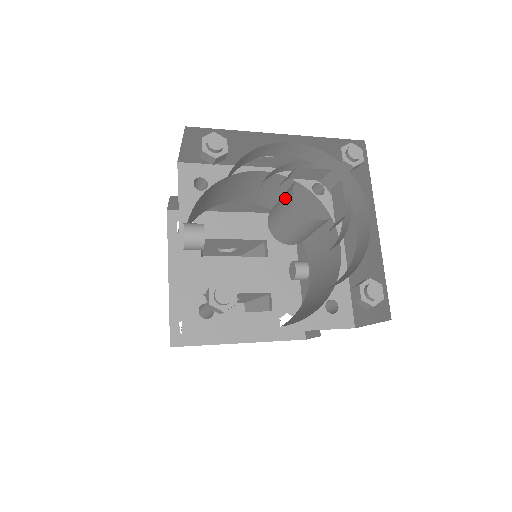
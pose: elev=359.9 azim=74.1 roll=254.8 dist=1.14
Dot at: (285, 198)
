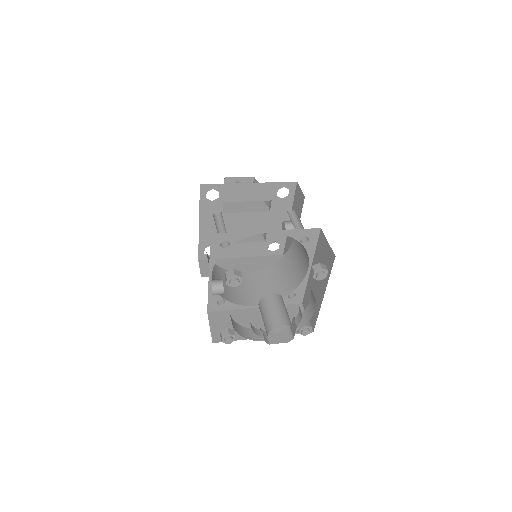
Dot at: (266, 325)
